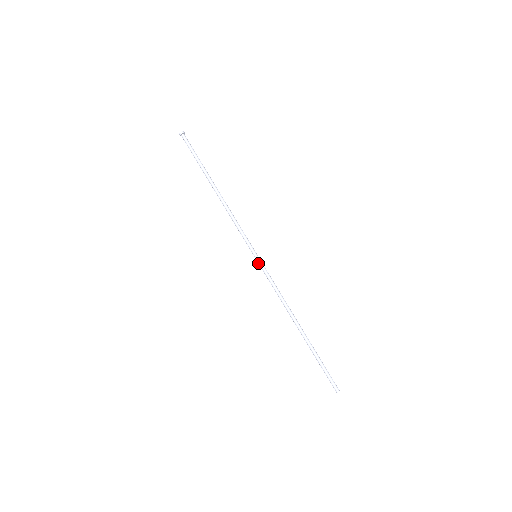
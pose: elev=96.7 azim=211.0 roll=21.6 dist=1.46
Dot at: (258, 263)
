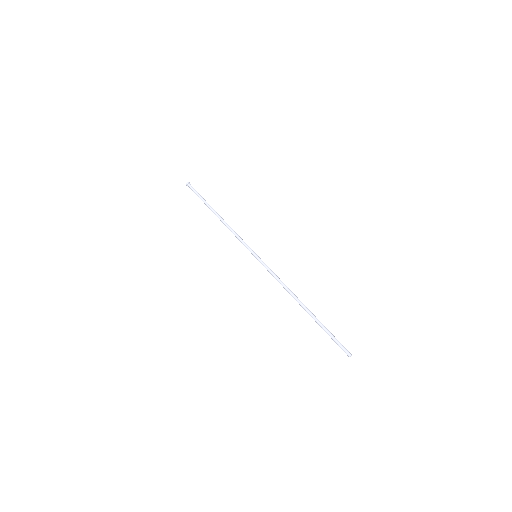
Dot at: occluded
